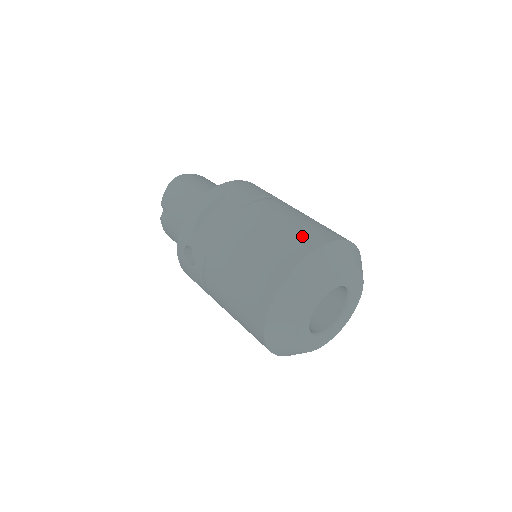
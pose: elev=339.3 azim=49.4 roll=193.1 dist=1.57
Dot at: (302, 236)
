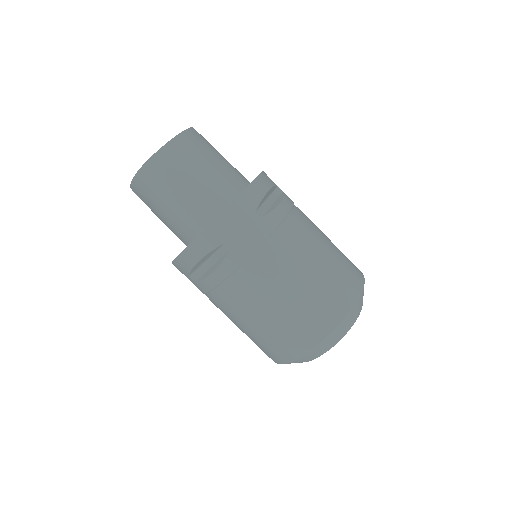
Dot at: (310, 322)
